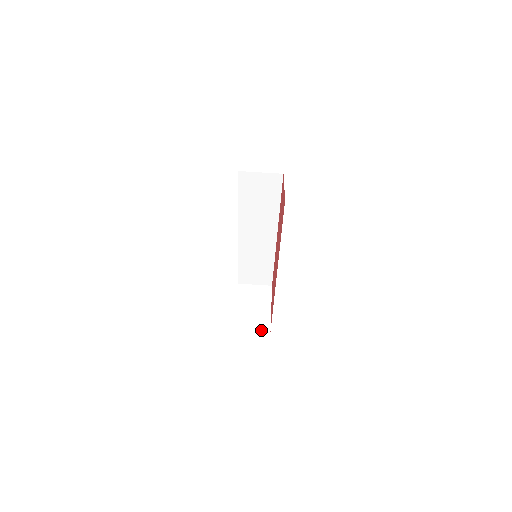
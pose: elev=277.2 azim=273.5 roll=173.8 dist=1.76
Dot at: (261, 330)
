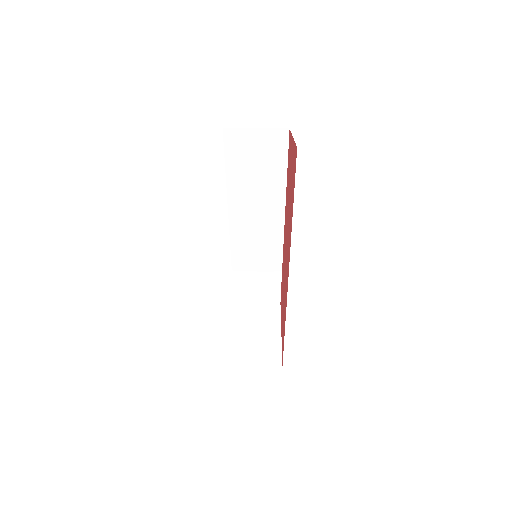
Dot at: (269, 364)
